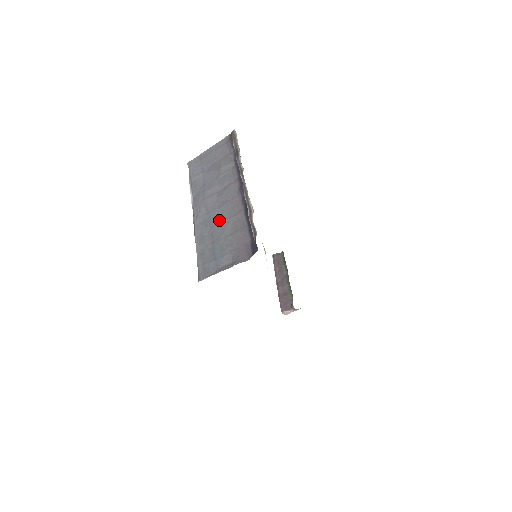
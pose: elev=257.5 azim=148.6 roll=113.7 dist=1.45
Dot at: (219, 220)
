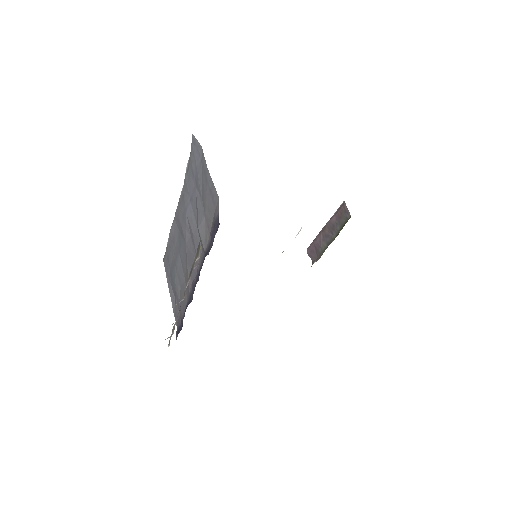
Dot at: (182, 259)
